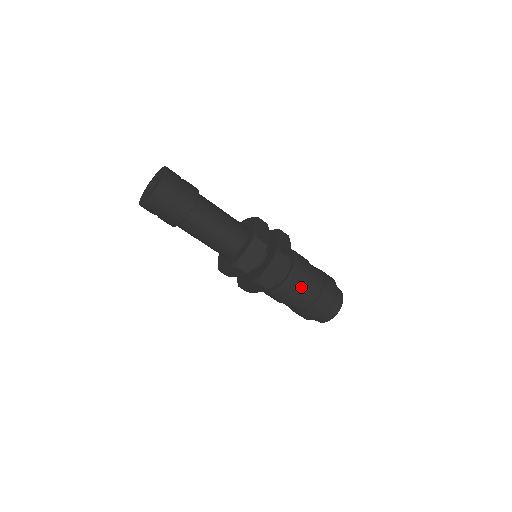
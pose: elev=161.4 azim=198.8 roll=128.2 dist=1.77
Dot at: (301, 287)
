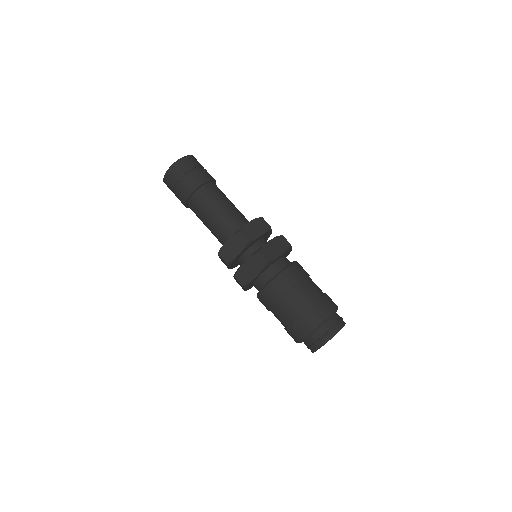
Dot at: (280, 297)
